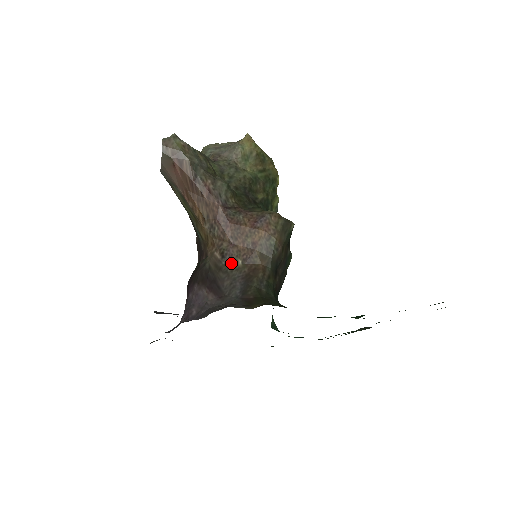
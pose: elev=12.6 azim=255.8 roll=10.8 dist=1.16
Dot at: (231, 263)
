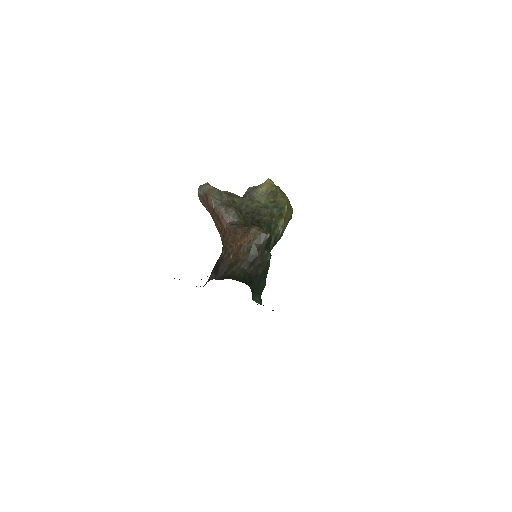
Dot at: (228, 257)
